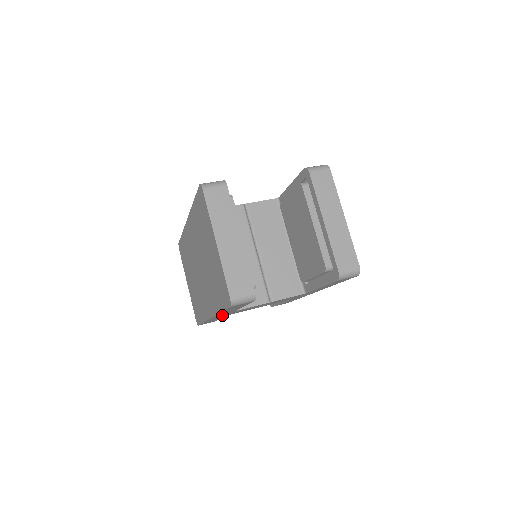
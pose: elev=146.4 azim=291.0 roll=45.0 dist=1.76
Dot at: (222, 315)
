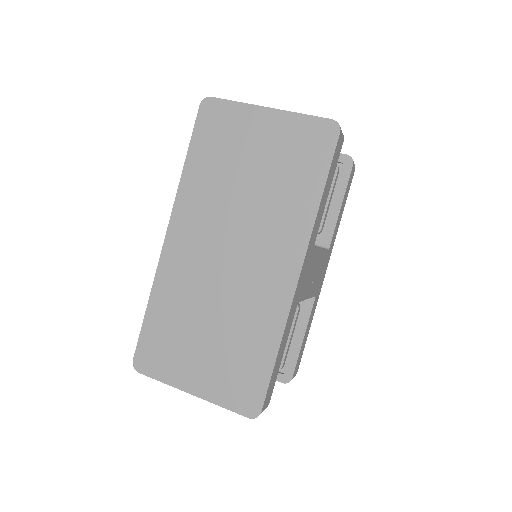
Dot at: (303, 274)
